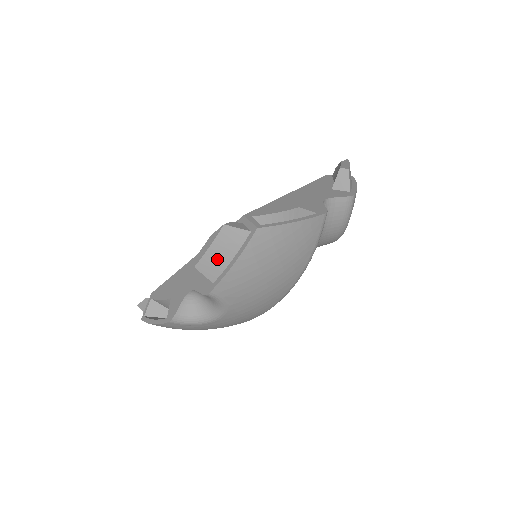
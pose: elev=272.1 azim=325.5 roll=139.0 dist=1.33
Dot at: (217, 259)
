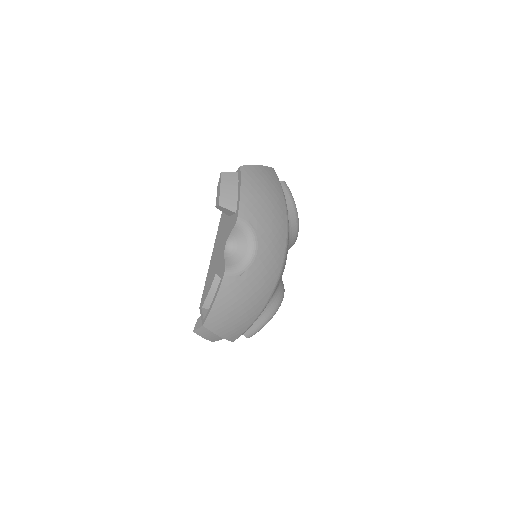
Dot at: (229, 194)
